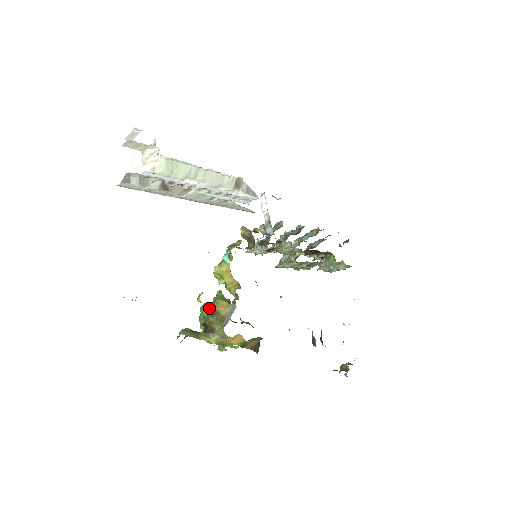
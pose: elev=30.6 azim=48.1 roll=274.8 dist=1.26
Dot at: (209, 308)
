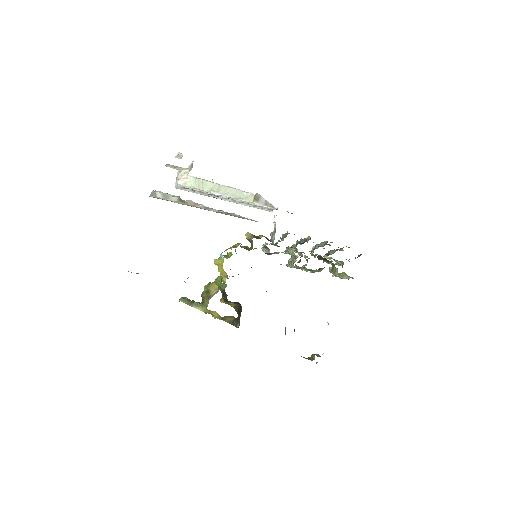
Dot at: (206, 287)
